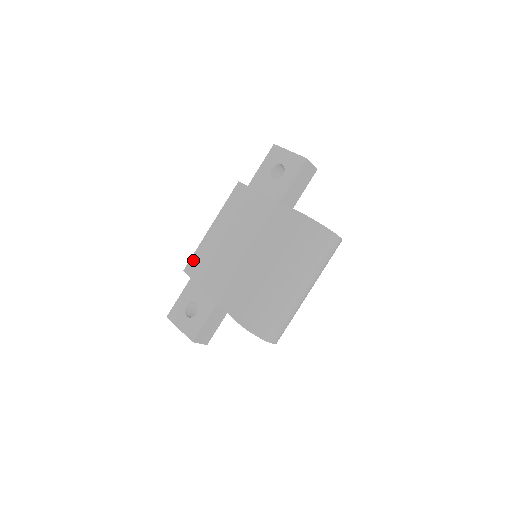
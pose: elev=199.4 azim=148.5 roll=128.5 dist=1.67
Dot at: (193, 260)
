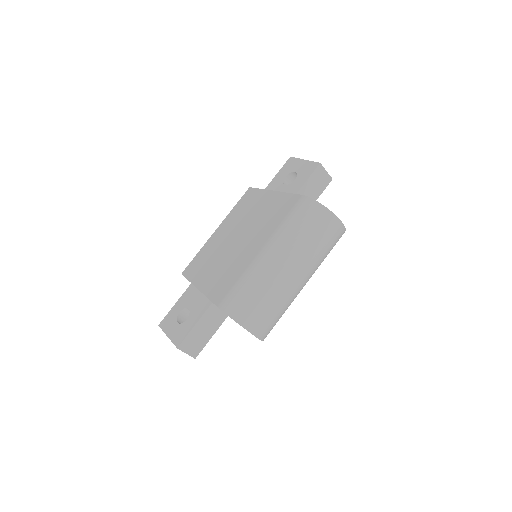
Dot at: (192, 262)
